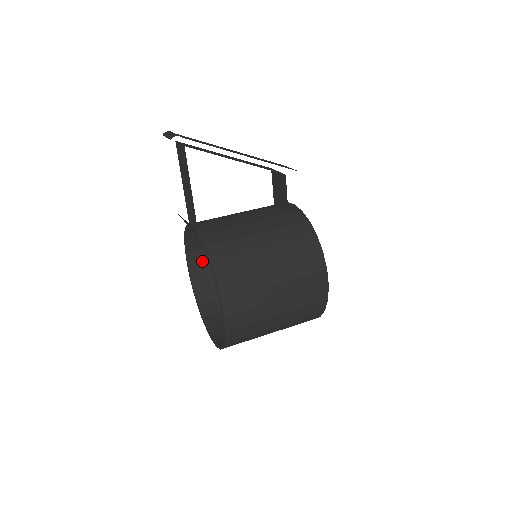
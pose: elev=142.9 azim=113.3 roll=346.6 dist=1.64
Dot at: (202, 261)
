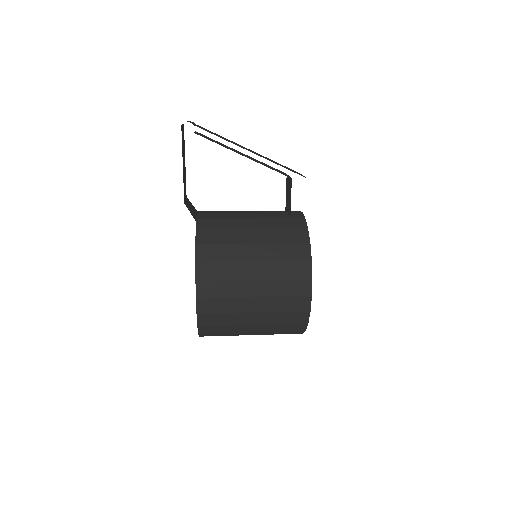
Dot at: occluded
